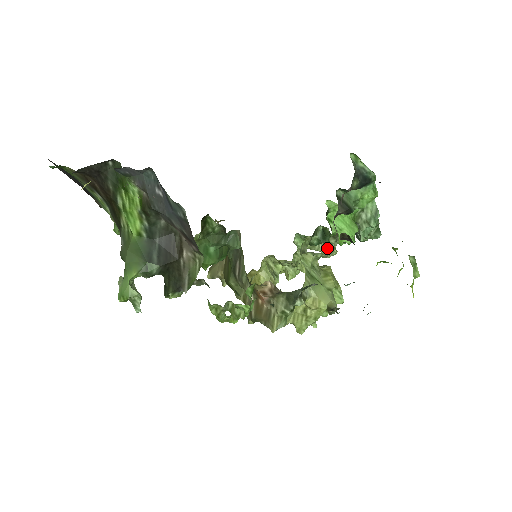
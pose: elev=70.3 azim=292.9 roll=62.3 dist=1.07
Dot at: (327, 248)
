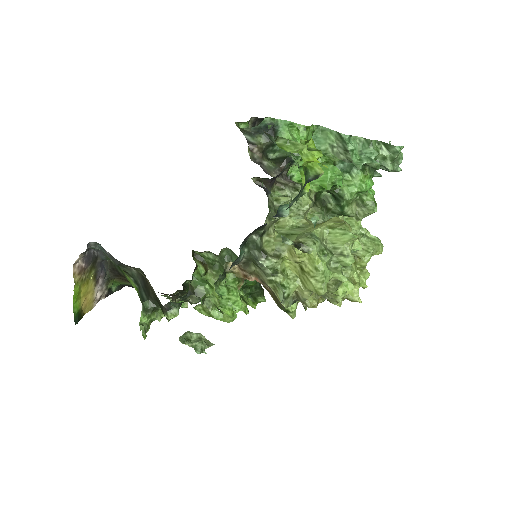
Dot at: (371, 205)
